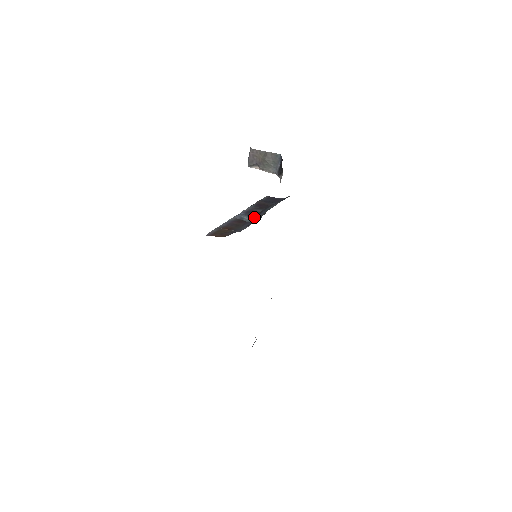
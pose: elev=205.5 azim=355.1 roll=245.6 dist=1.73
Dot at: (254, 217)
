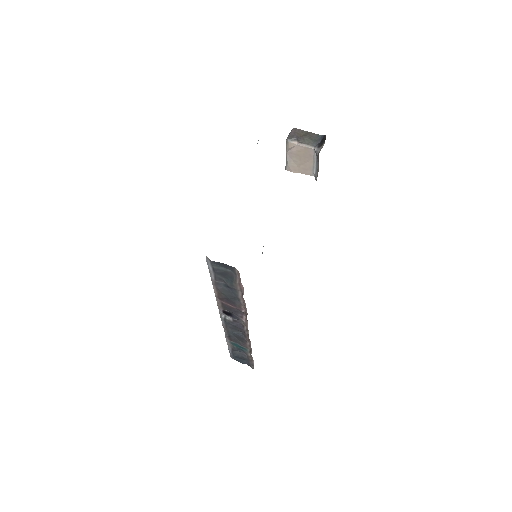
Dot at: occluded
